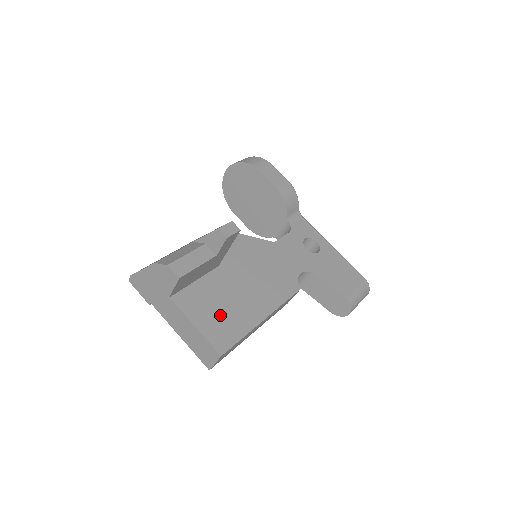
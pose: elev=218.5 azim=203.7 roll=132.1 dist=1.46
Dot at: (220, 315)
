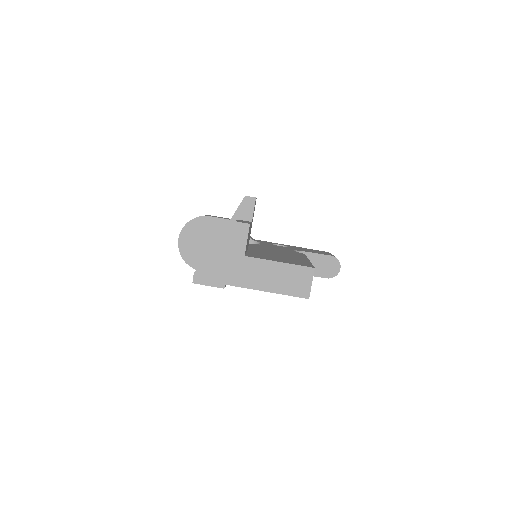
Dot at: (284, 259)
